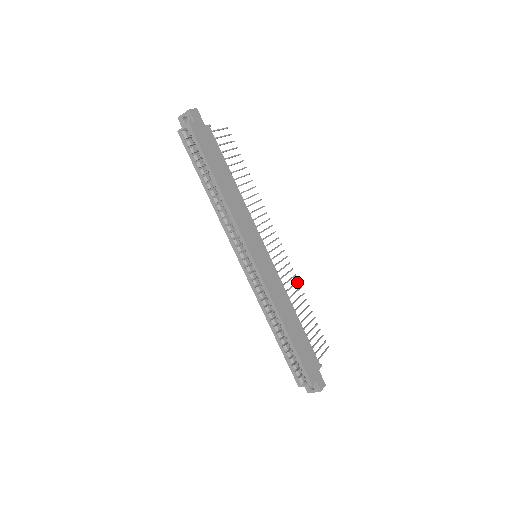
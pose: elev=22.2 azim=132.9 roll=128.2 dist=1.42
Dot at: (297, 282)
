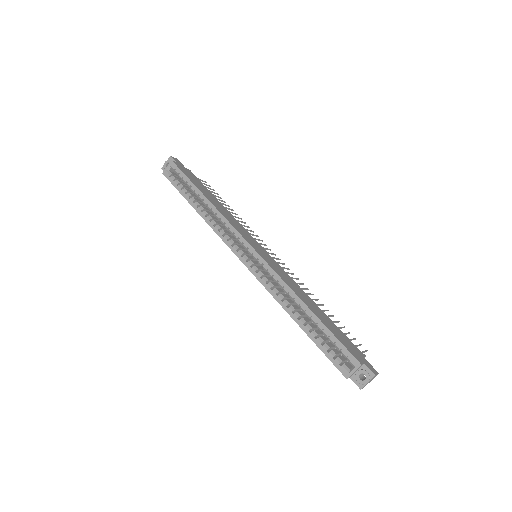
Dot at: (307, 289)
